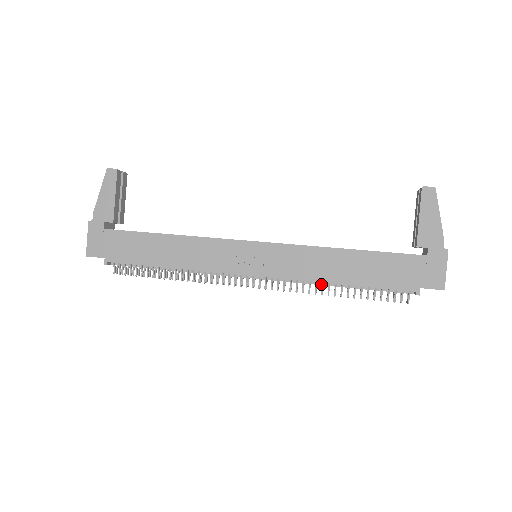
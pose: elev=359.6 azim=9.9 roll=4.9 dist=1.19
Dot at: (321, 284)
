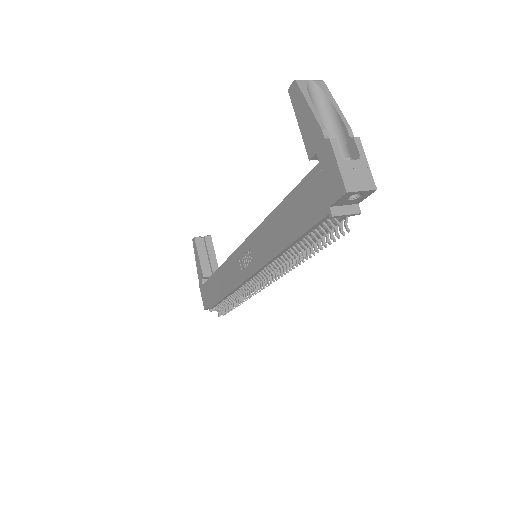
Dot at: (287, 256)
